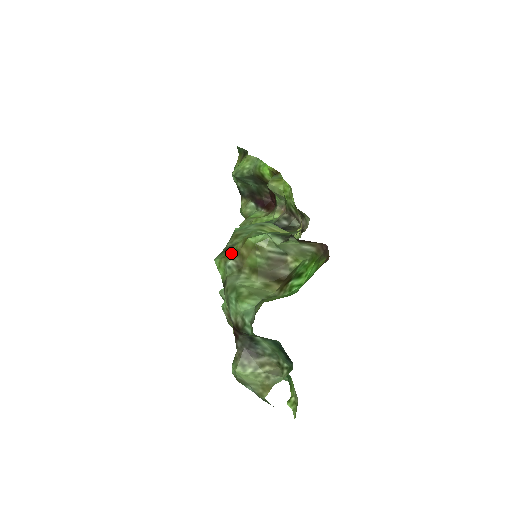
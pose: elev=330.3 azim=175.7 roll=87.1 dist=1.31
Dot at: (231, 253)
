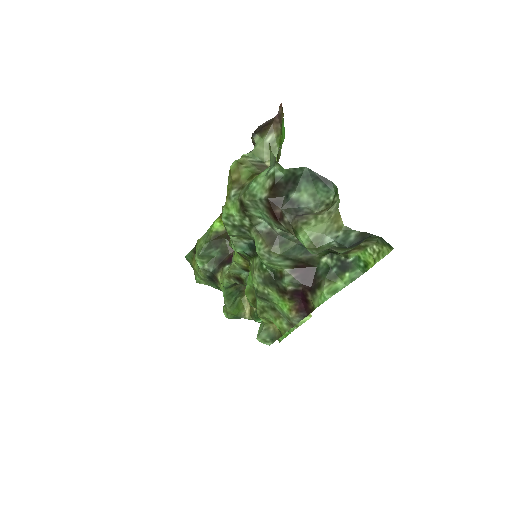
Dot at: (228, 190)
